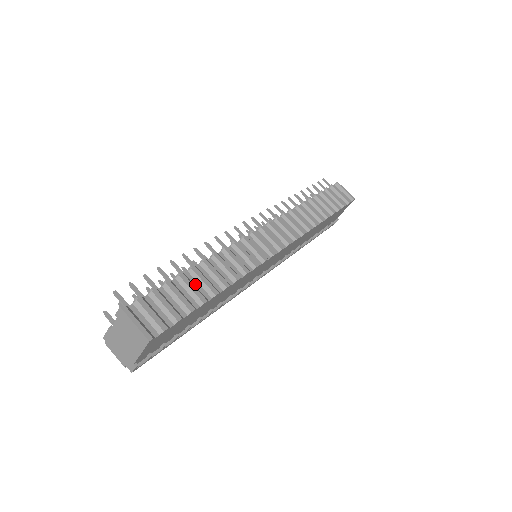
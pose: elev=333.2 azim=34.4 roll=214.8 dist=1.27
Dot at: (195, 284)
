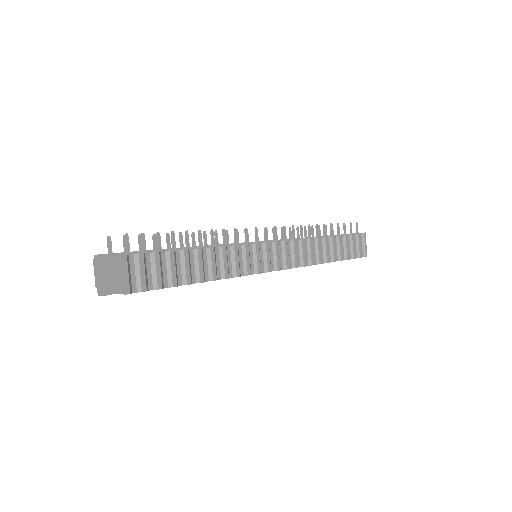
Dot at: (191, 263)
